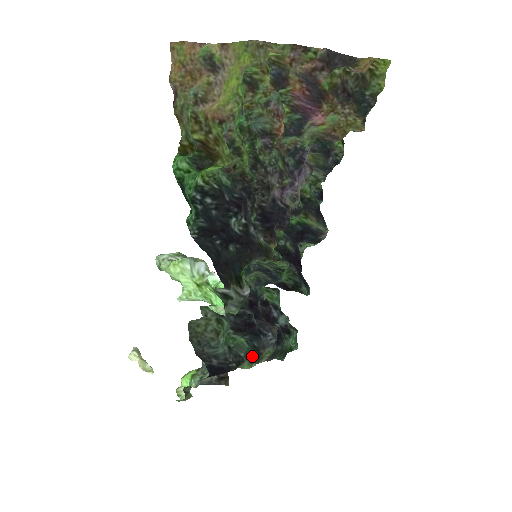
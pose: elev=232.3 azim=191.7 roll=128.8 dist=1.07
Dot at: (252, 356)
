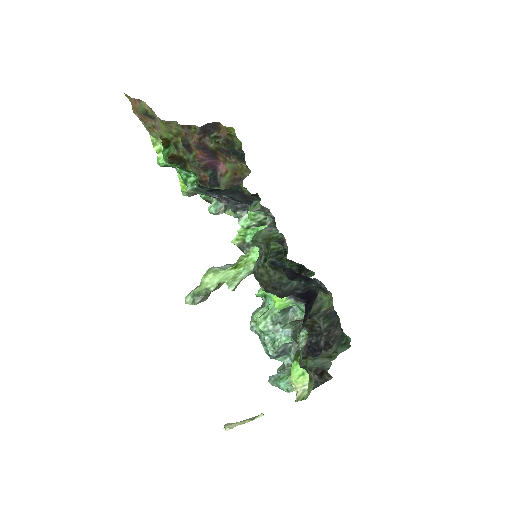
Dot at: (320, 290)
